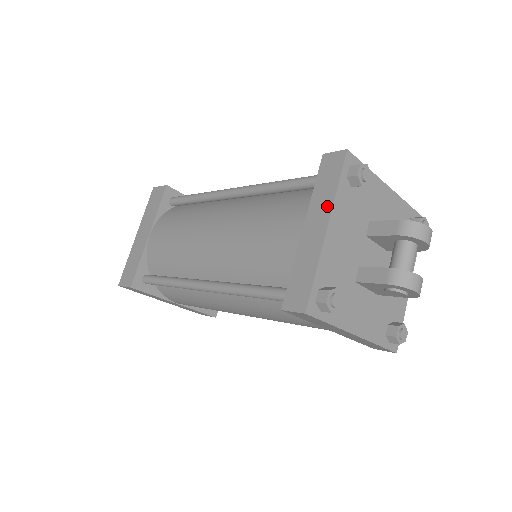
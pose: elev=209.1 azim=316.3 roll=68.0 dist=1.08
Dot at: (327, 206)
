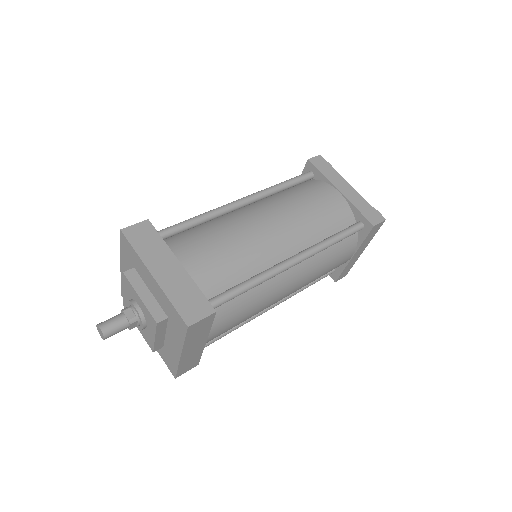
Dot at: (340, 178)
